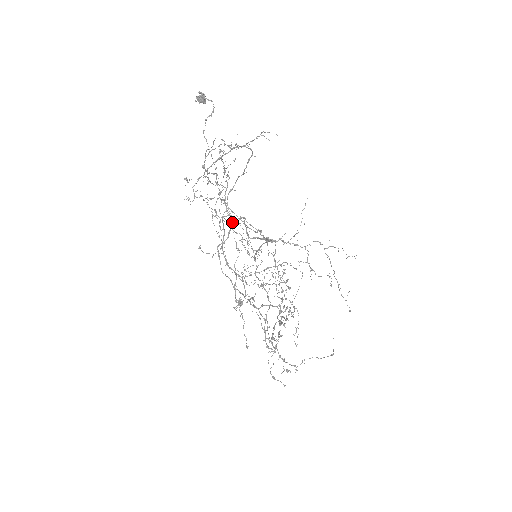
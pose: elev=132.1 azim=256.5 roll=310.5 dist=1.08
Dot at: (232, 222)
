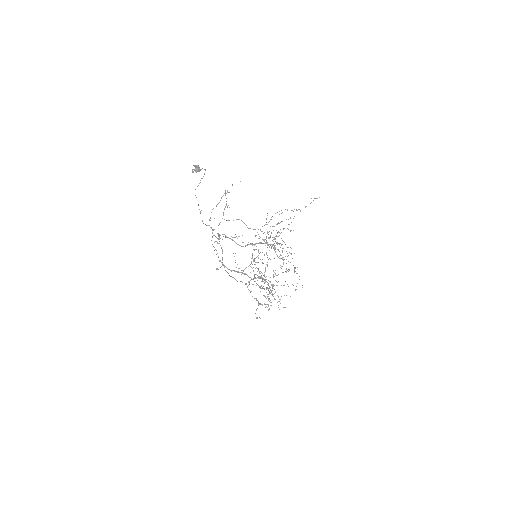
Dot at: (219, 241)
